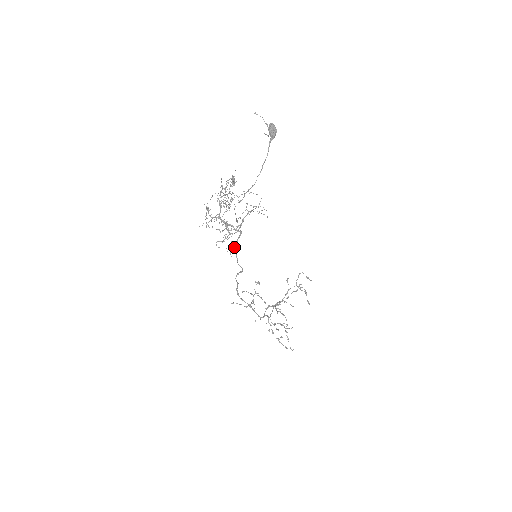
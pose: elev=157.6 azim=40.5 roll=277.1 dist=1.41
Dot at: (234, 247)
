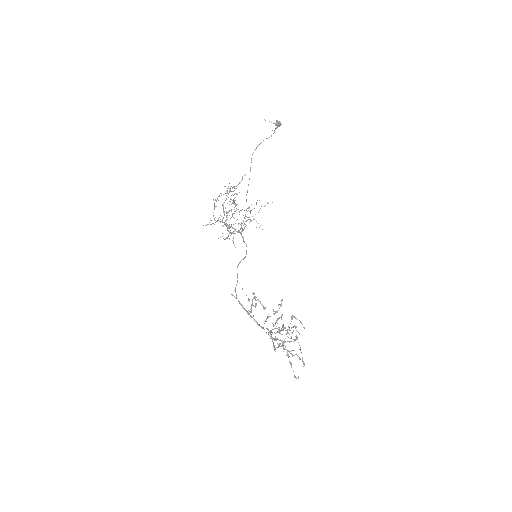
Dot at: (239, 230)
